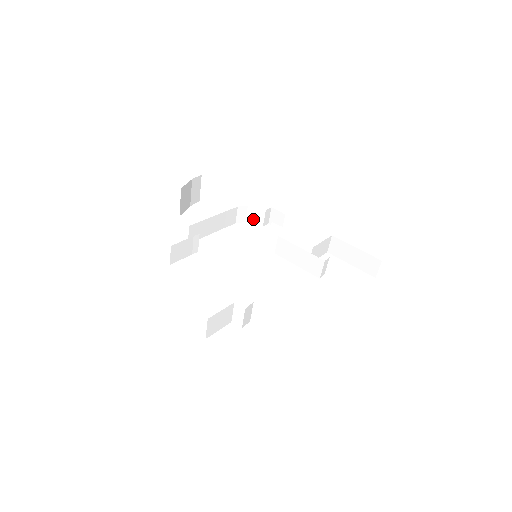
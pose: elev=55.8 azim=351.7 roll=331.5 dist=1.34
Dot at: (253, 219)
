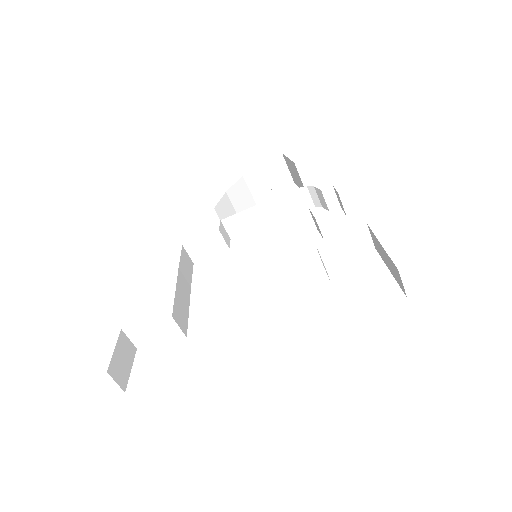
Dot at: (320, 202)
